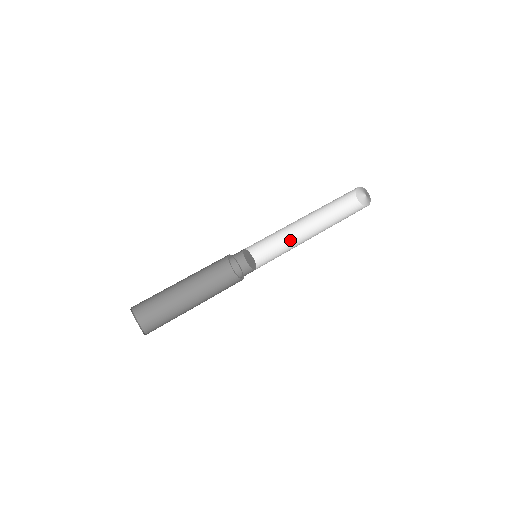
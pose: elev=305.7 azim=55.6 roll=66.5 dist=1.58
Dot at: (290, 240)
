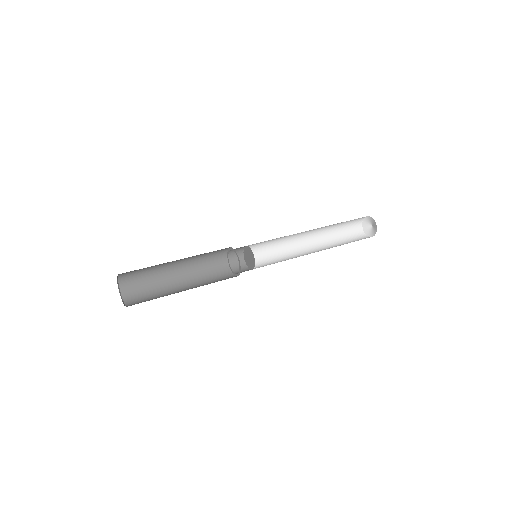
Dot at: (295, 255)
